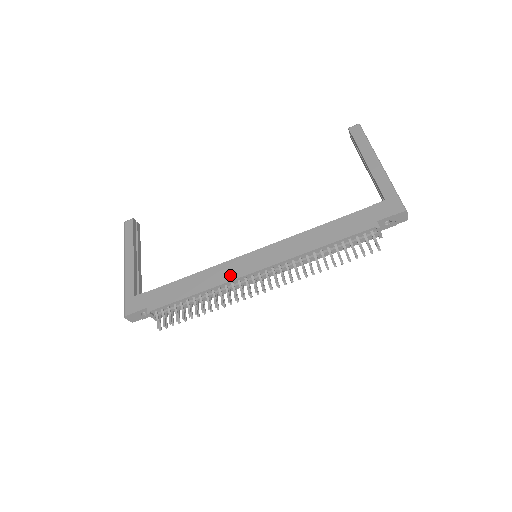
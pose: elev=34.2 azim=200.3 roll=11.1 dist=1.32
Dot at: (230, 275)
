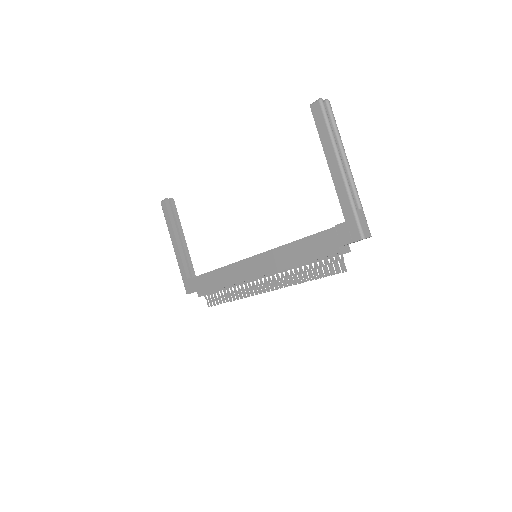
Dot at: (240, 277)
